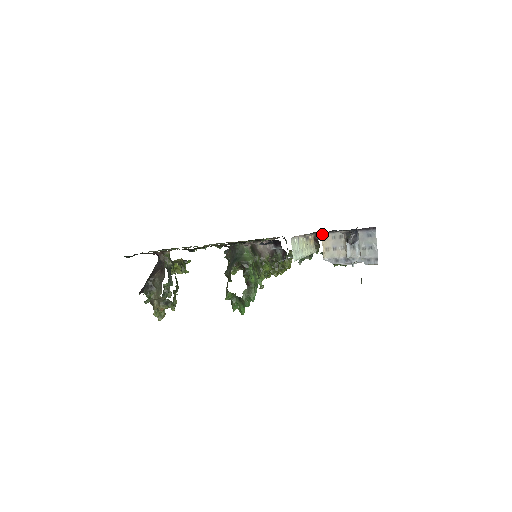
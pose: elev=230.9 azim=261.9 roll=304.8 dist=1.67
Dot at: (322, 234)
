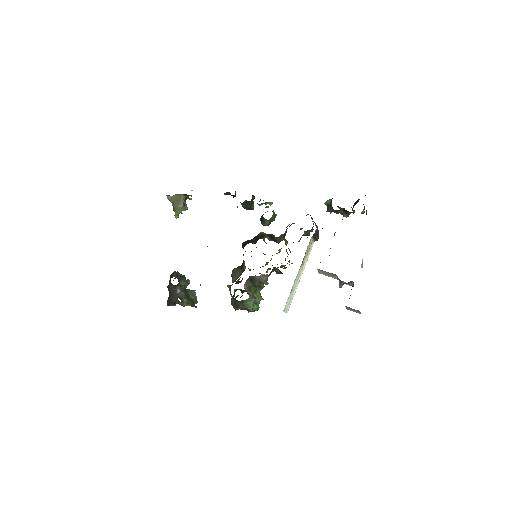
Dot at: occluded
